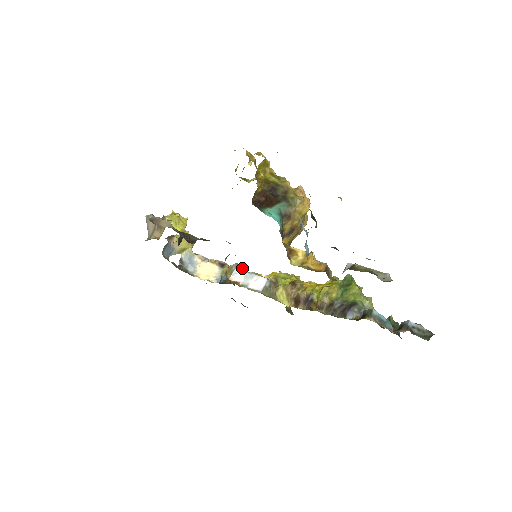
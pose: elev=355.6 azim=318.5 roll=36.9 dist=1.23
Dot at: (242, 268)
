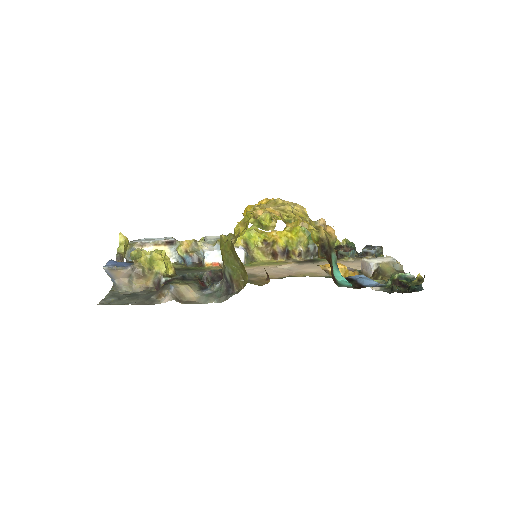
Dot at: (202, 242)
